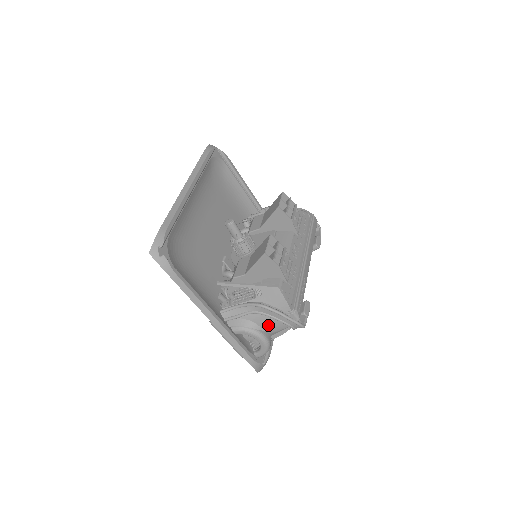
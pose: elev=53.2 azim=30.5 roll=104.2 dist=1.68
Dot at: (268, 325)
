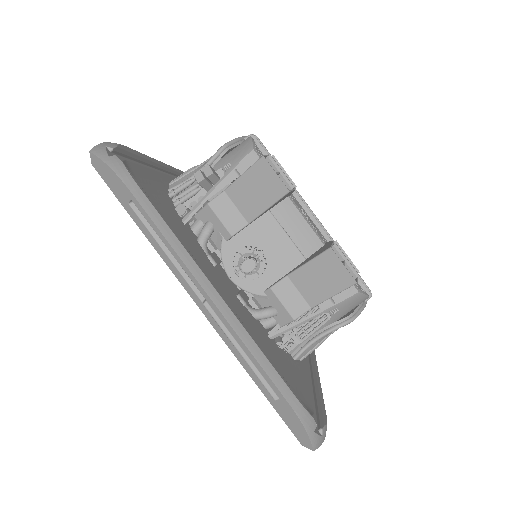
Dot at: occluded
